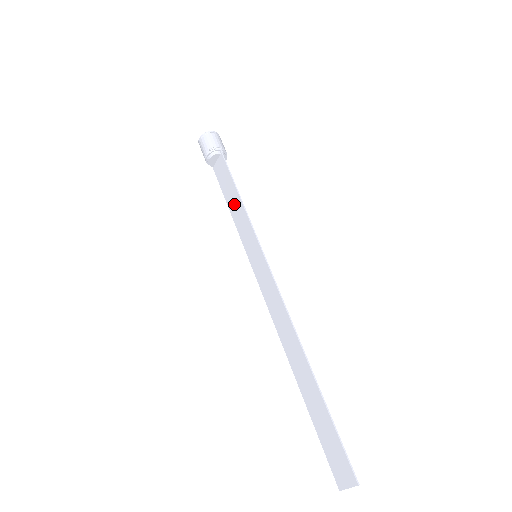
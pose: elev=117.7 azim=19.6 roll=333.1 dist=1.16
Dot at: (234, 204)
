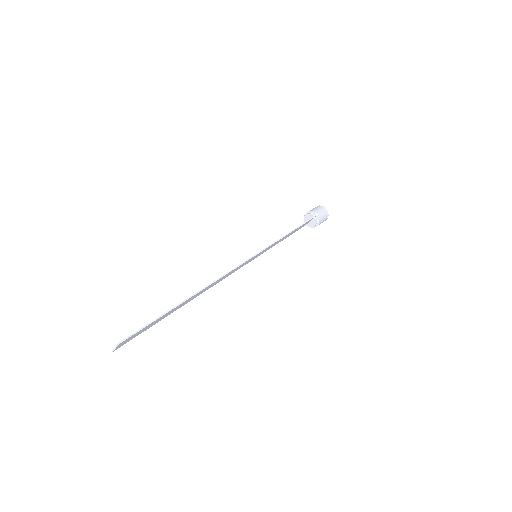
Dot at: occluded
